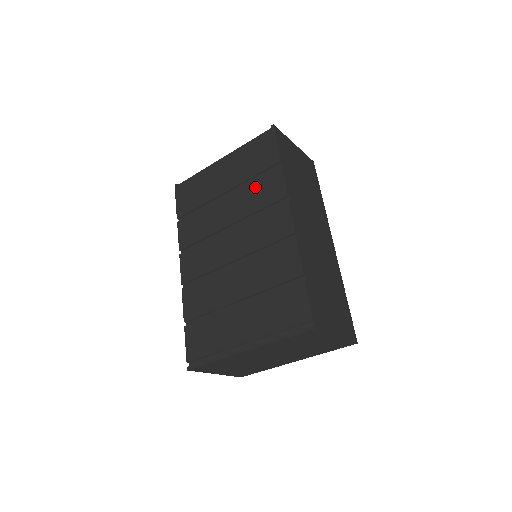
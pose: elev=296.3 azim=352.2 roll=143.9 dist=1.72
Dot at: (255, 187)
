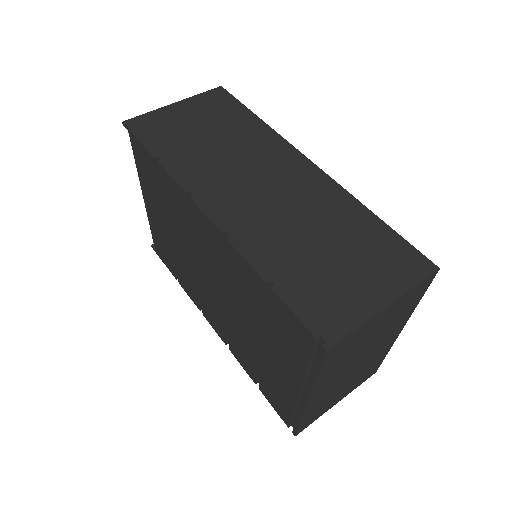
Dot at: (170, 205)
